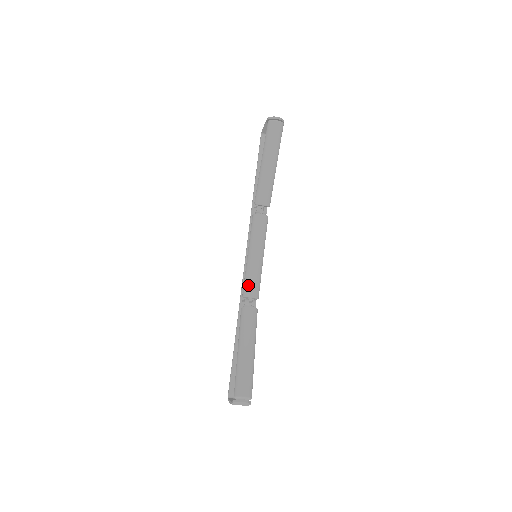
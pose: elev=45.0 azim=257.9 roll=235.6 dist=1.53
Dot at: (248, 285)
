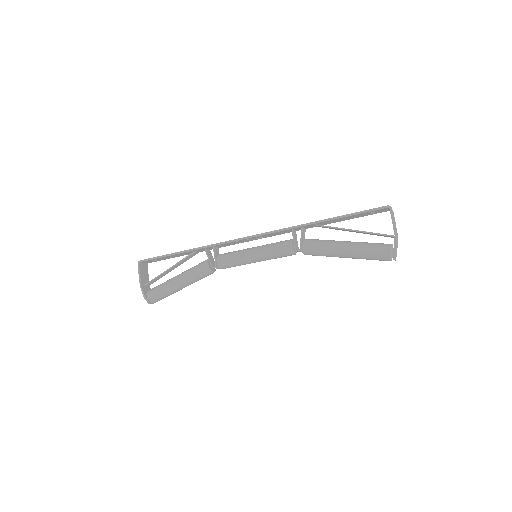
Dot at: (228, 266)
